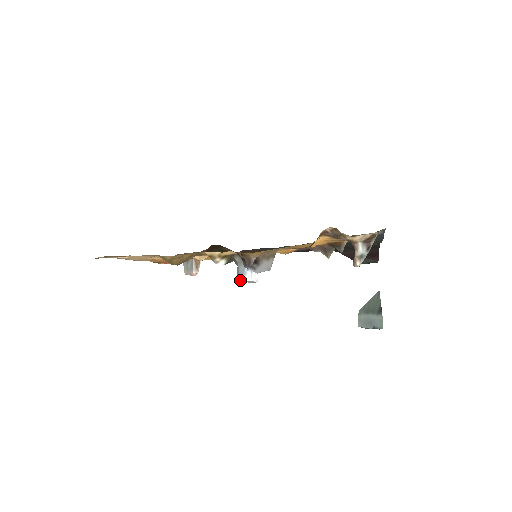
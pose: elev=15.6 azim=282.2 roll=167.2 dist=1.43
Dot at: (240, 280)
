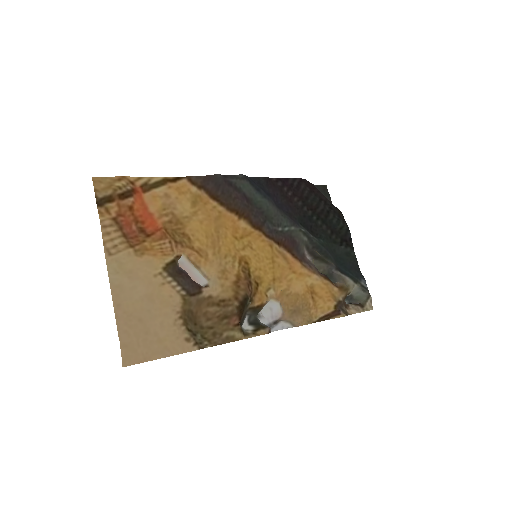
Dot at: occluded
